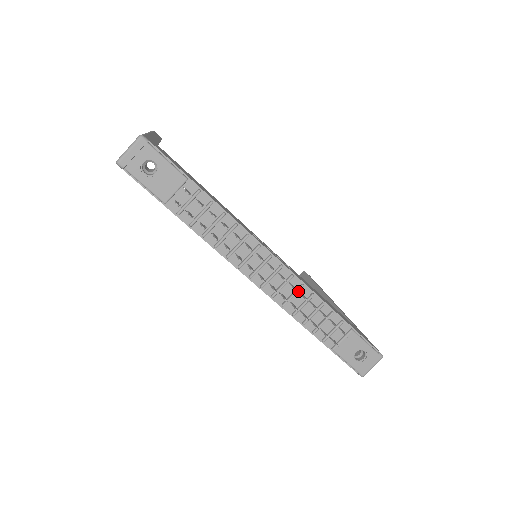
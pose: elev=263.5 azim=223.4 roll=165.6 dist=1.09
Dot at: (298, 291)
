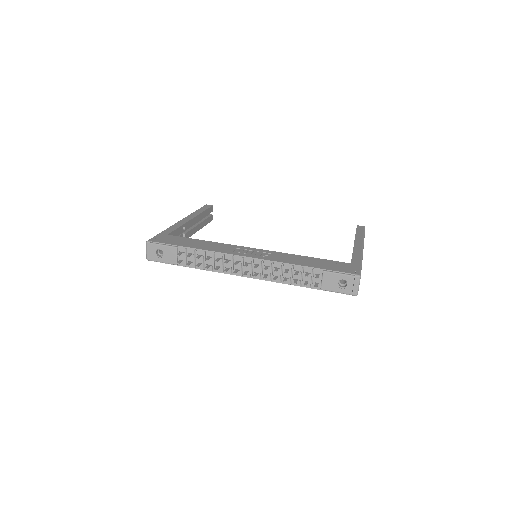
Dot at: (272, 268)
